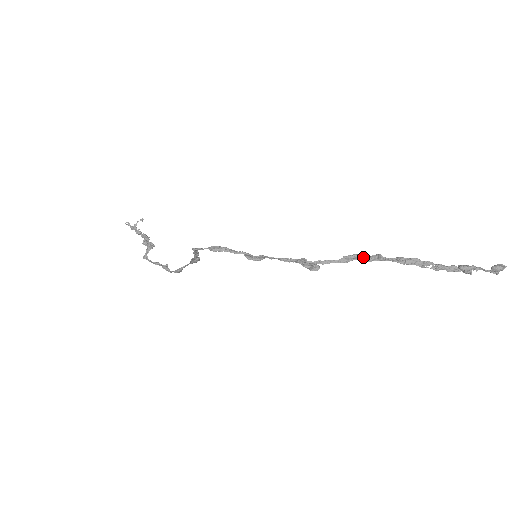
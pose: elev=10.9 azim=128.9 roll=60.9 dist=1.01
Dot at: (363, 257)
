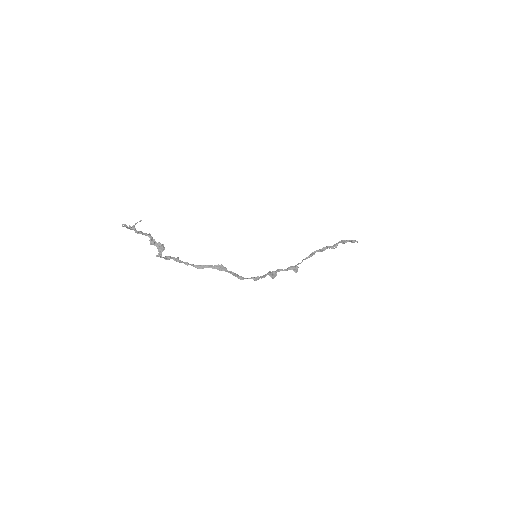
Dot at: occluded
